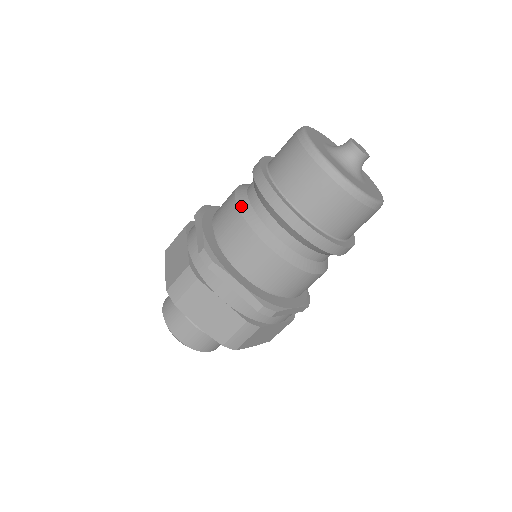
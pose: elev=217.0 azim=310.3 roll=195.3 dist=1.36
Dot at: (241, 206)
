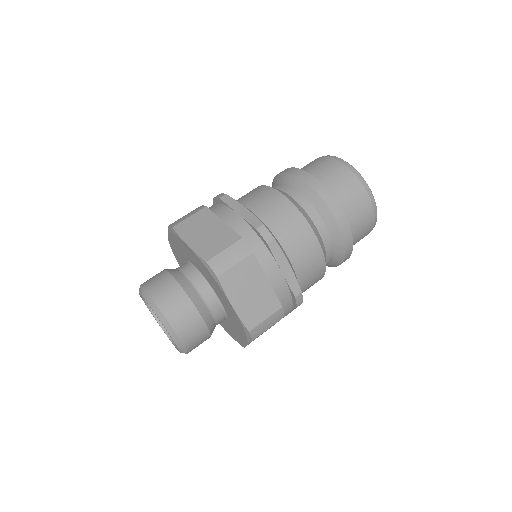
Dot at: (289, 198)
